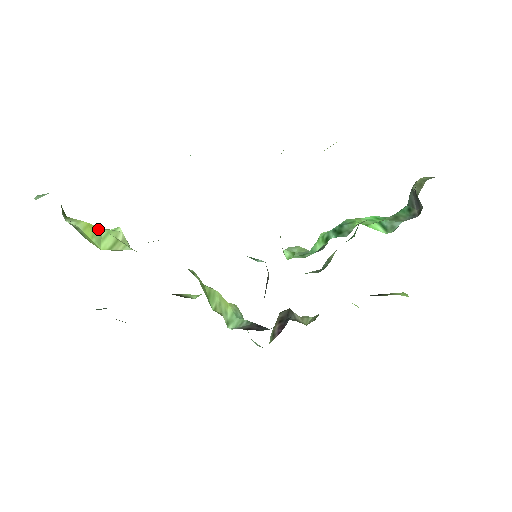
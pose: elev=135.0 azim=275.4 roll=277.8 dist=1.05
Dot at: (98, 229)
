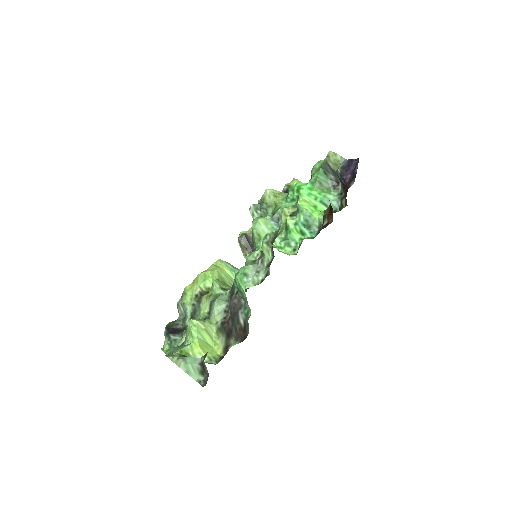
Dot at: (199, 339)
